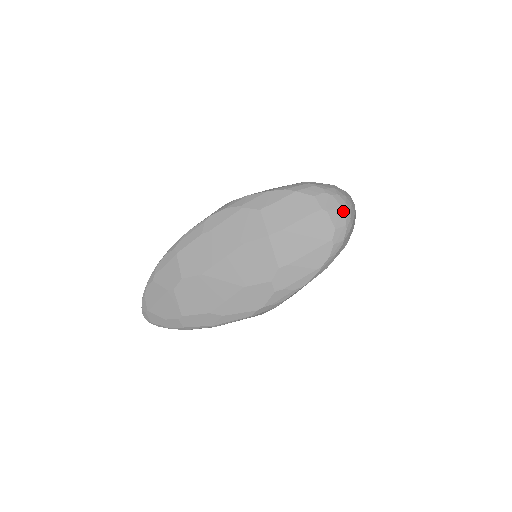
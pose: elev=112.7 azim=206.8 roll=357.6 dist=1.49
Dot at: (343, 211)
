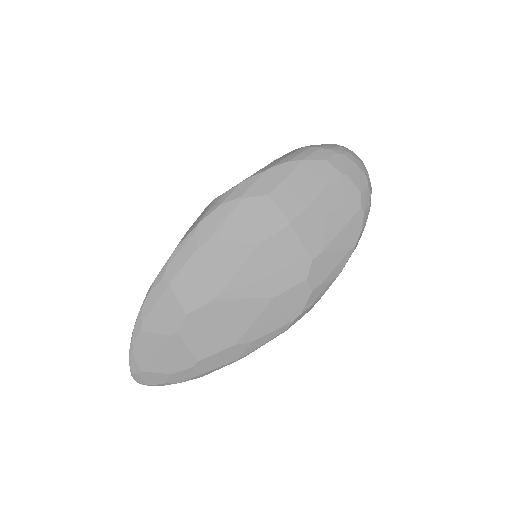
Dot at: (361, 170)
